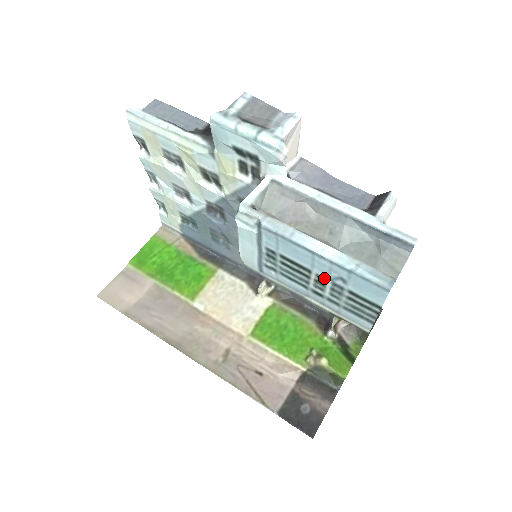
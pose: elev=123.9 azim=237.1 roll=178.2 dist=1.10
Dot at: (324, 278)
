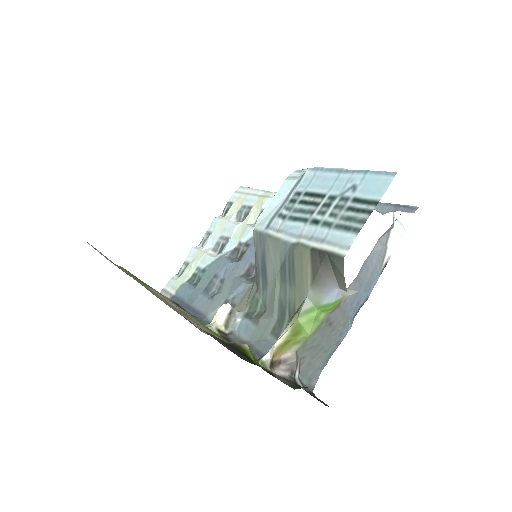
Dot at: (335, 196)
